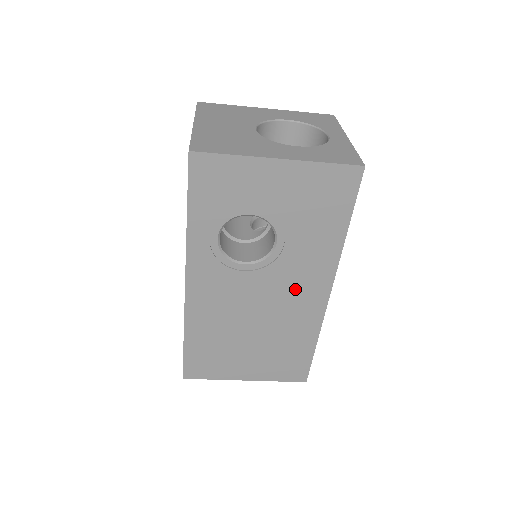
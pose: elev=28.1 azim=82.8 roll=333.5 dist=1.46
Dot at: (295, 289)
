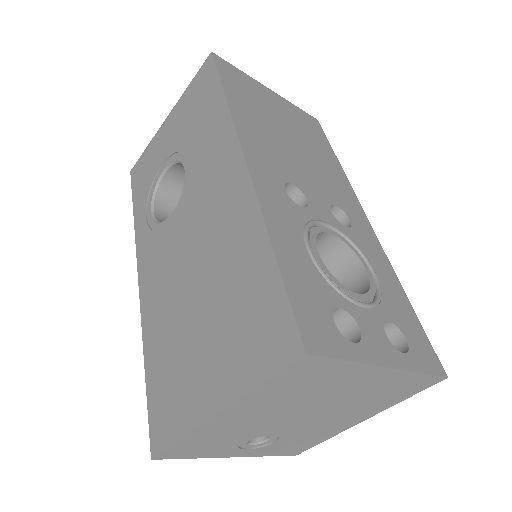
Dot at: (212, 194)
